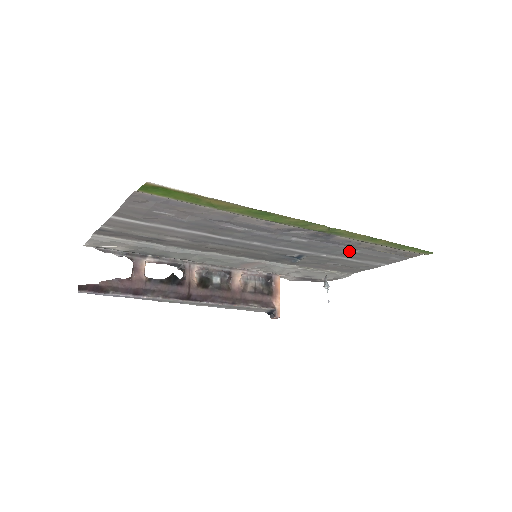
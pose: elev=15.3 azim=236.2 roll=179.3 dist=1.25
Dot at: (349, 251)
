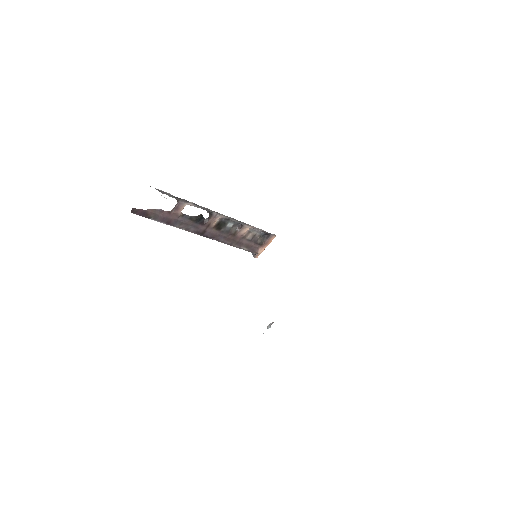
Dot at: occluded
